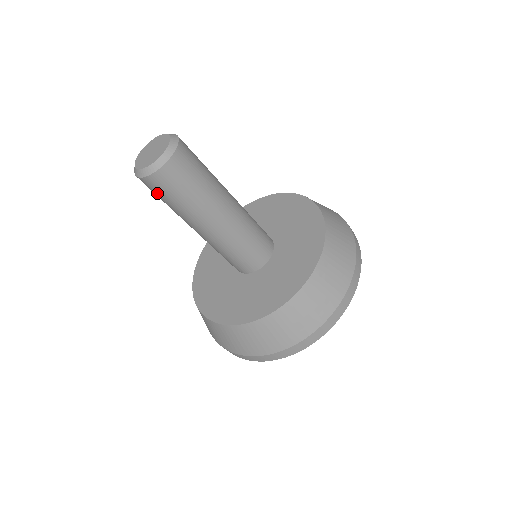
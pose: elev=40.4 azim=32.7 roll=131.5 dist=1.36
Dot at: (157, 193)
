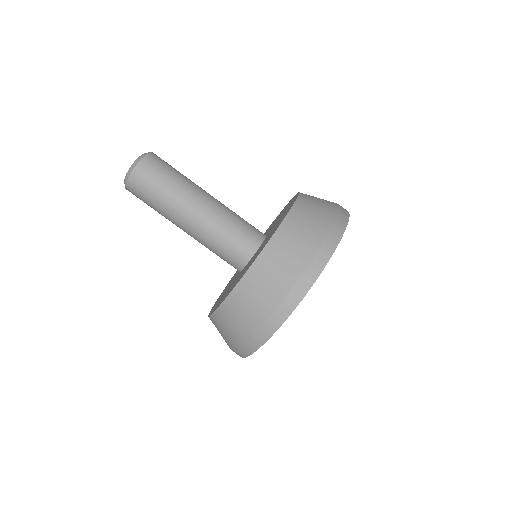
Dot at: (154, 174)
